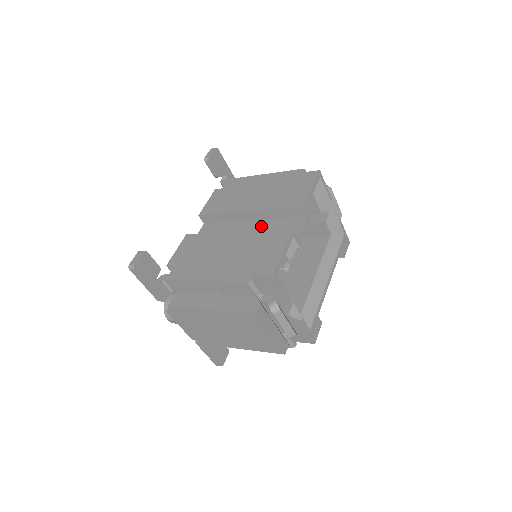
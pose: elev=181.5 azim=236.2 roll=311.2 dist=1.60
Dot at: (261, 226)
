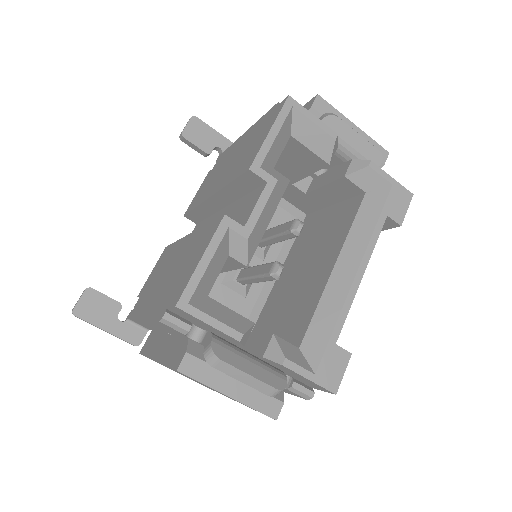
Dot at: occluded
